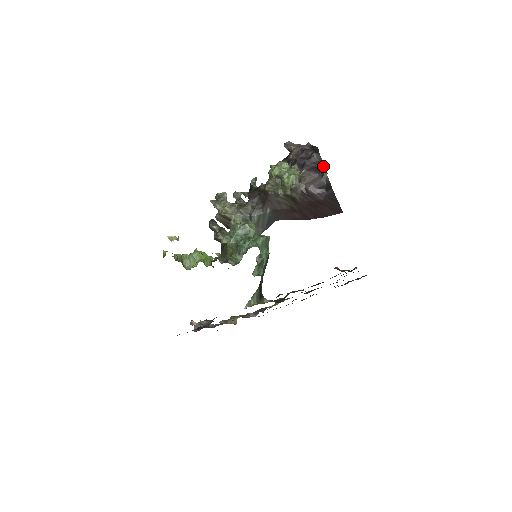
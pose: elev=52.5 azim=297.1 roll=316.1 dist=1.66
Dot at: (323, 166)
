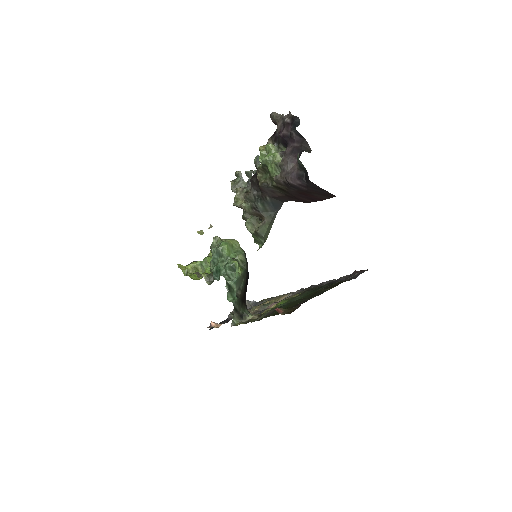
Dot at: (306, 143)
